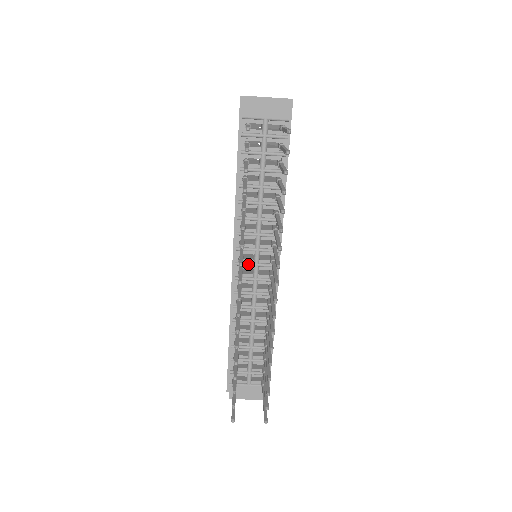
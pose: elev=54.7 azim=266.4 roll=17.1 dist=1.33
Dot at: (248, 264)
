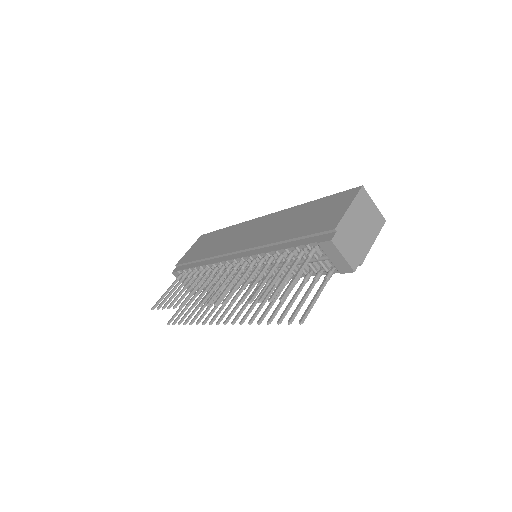
Dot at: occluded
